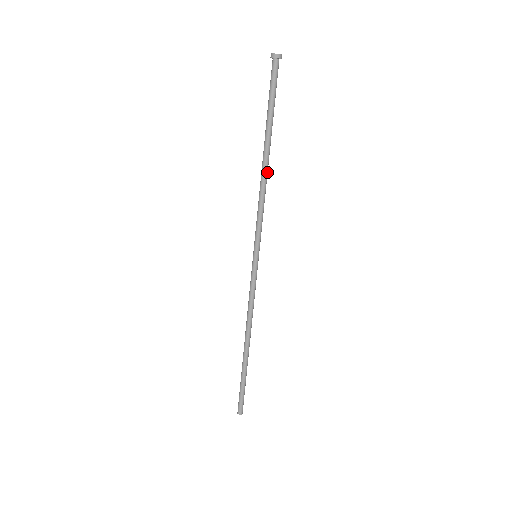
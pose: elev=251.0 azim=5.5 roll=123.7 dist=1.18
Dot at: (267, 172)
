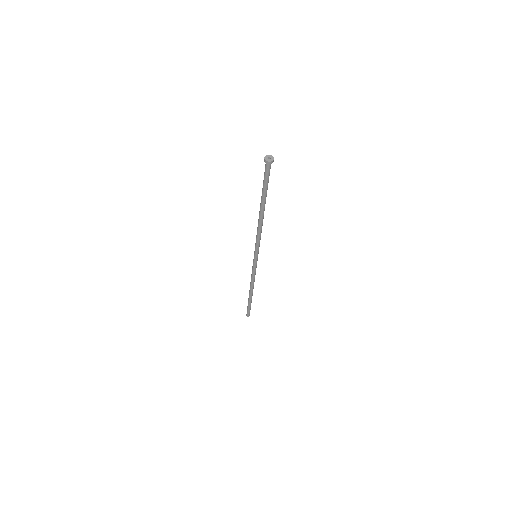
Dot at: occluded
